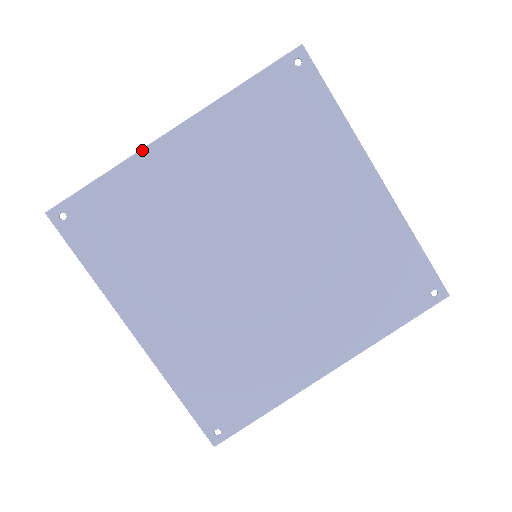
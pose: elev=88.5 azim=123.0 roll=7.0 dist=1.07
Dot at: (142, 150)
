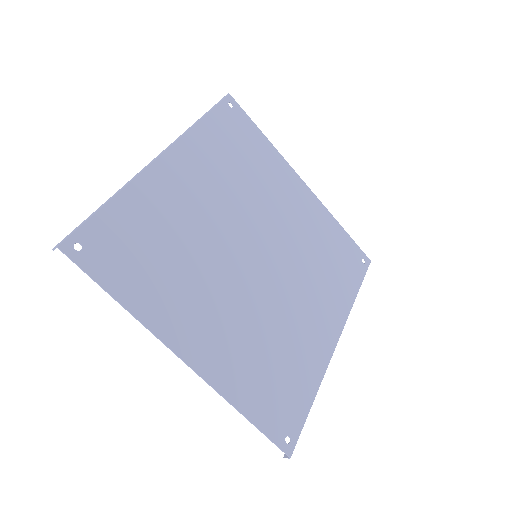
Dot at: (140, 173)
